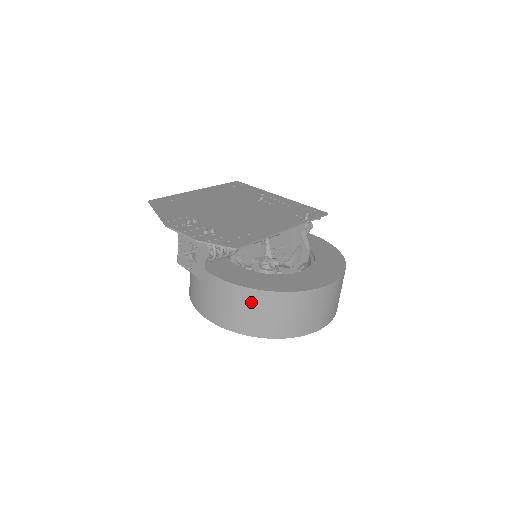
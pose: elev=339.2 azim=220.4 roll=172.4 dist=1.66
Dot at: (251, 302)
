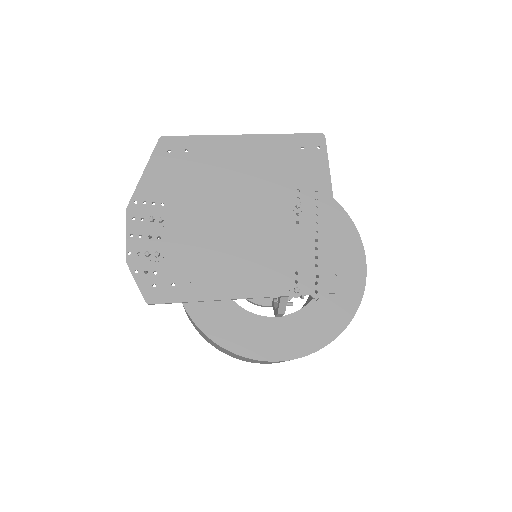
Dot at: occluded
